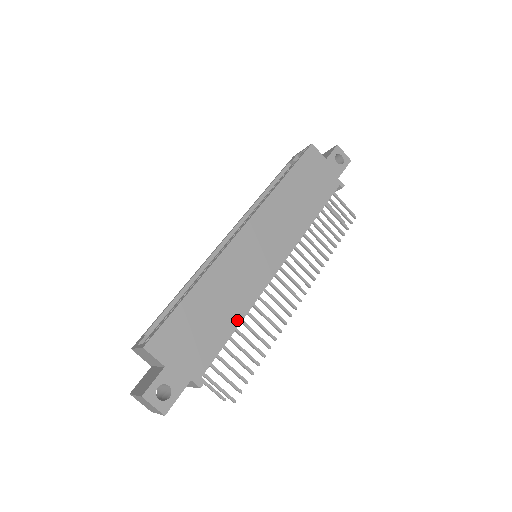
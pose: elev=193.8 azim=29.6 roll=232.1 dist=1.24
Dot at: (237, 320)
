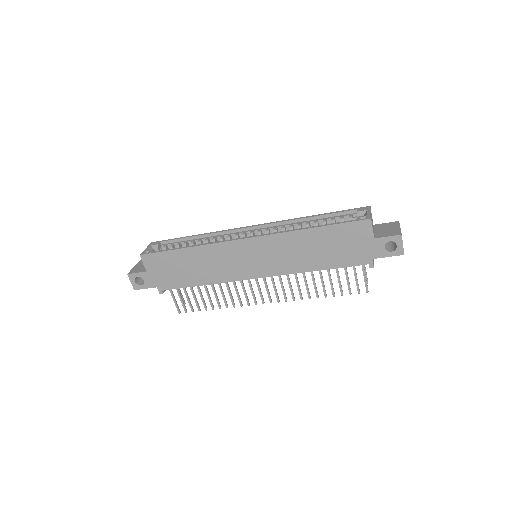
Dot at: (204, 282)
